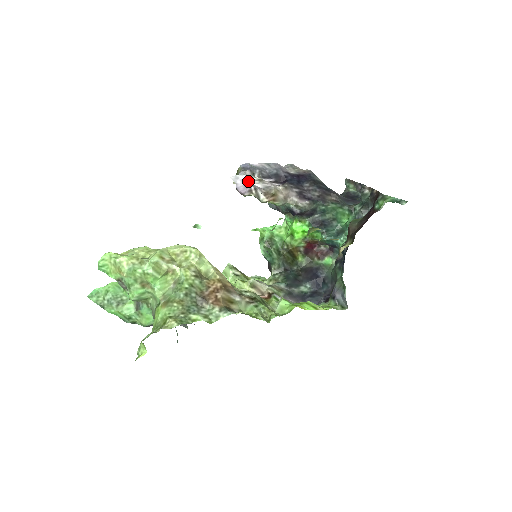
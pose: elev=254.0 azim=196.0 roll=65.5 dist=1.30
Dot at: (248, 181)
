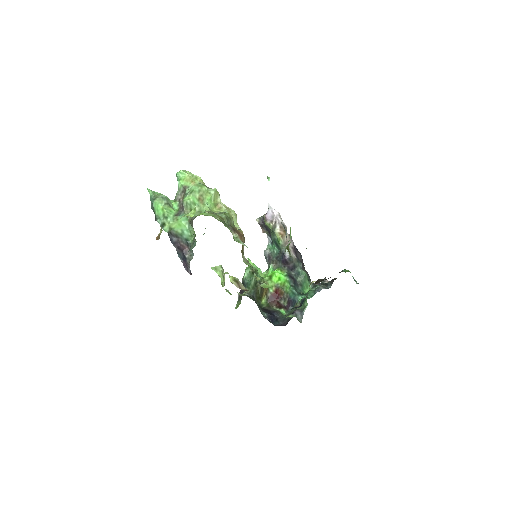
Dot at: (275, 214)
